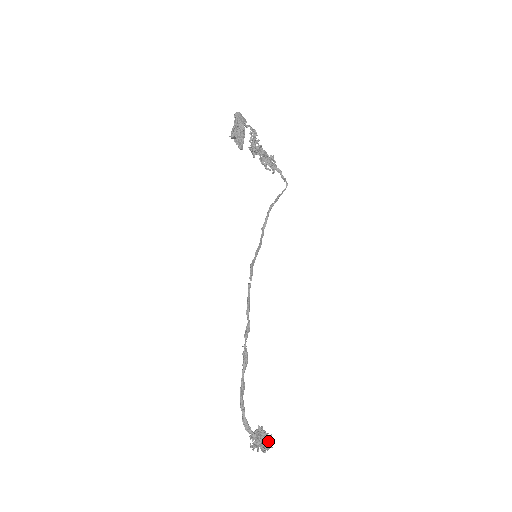
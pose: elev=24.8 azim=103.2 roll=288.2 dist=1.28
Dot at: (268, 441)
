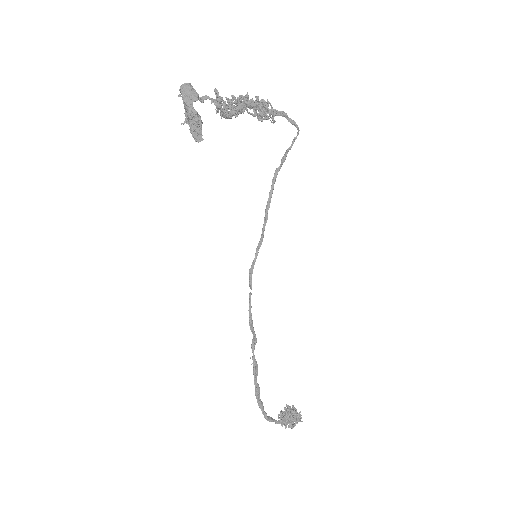
Dot at: (296, 419)
